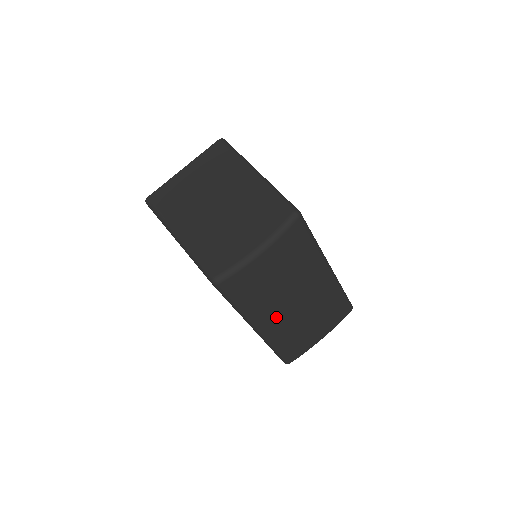
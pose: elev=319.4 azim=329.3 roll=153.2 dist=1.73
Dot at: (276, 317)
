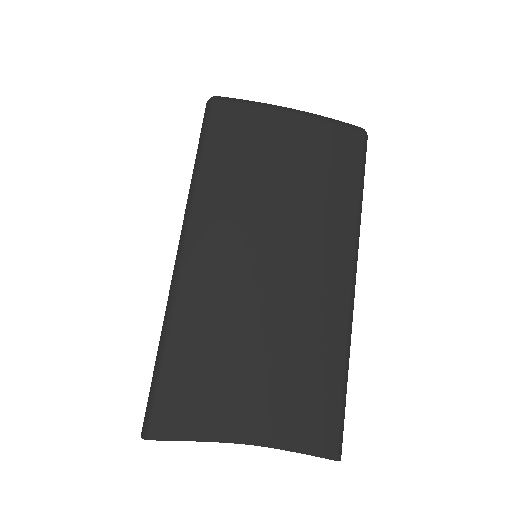
Dot at: (225, 257)
